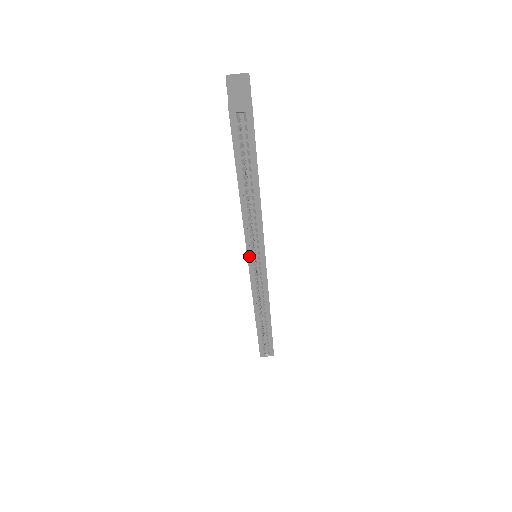
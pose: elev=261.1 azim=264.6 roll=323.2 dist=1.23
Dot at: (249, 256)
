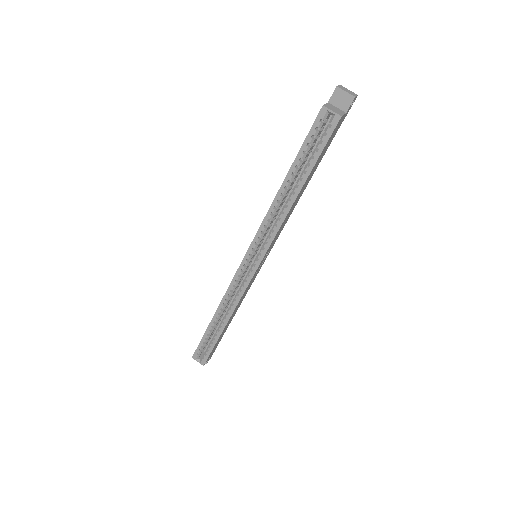
Dot at: (251, 247)
